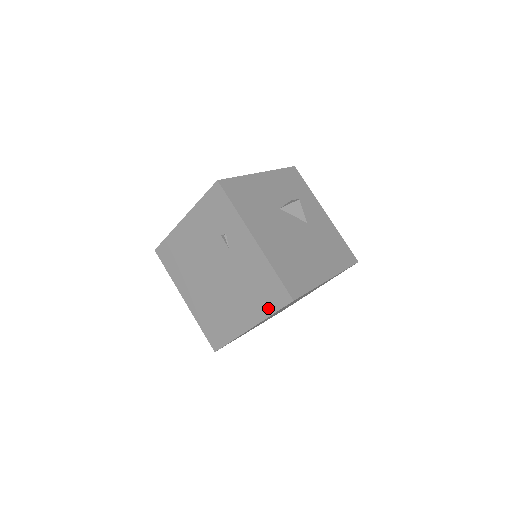
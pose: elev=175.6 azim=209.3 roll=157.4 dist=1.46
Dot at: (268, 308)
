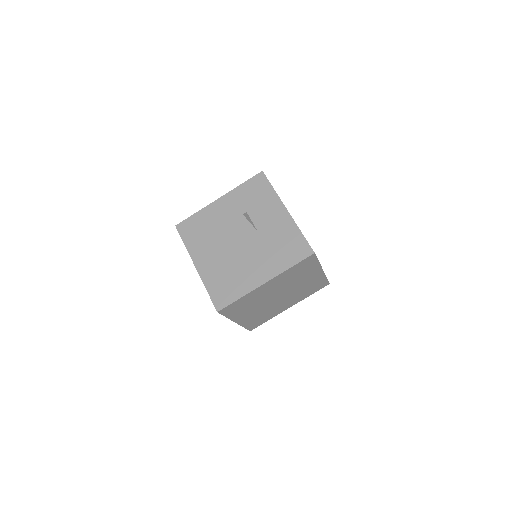
Dot at: occluded
